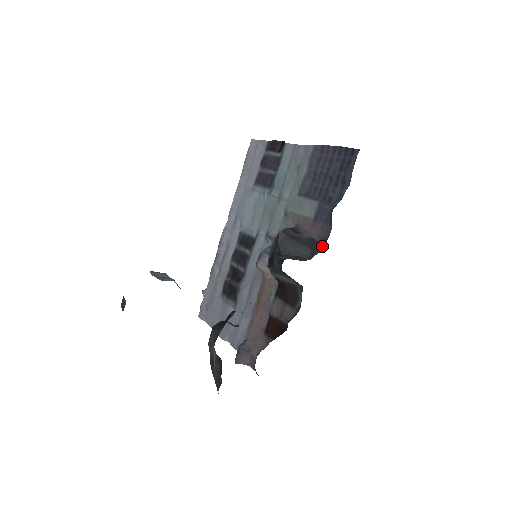
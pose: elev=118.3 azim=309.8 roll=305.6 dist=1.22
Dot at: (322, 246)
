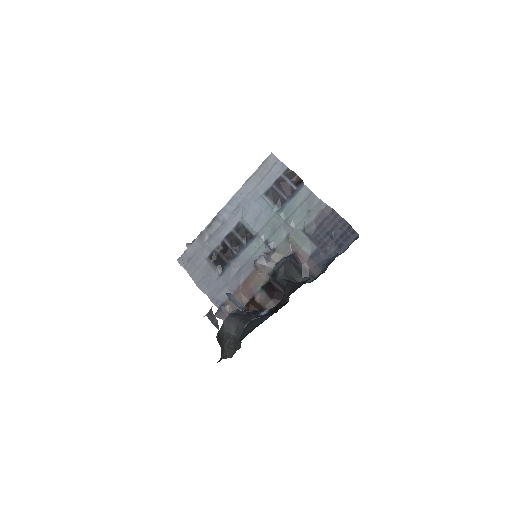
Dot at: occluded
